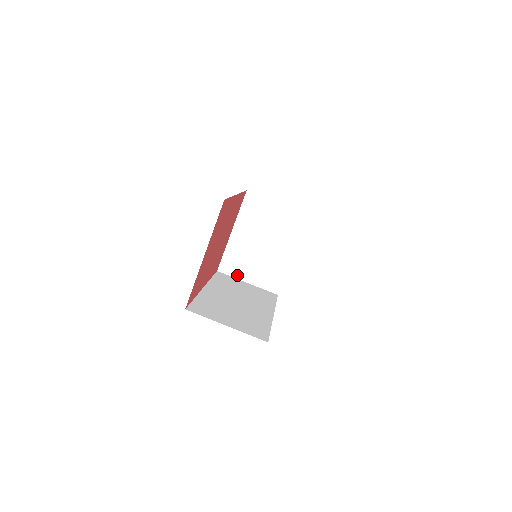
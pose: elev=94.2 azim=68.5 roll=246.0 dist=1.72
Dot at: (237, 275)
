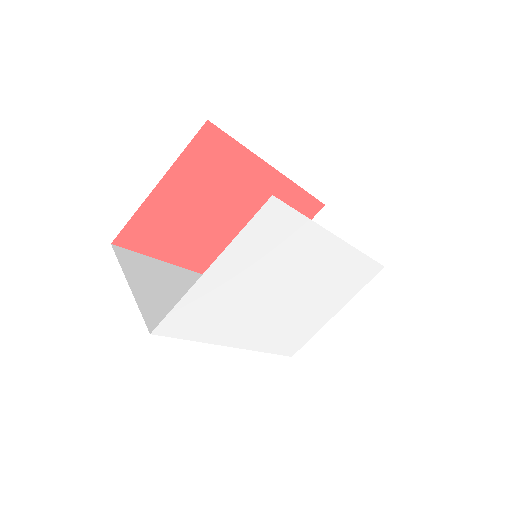
Dot at: occluded
